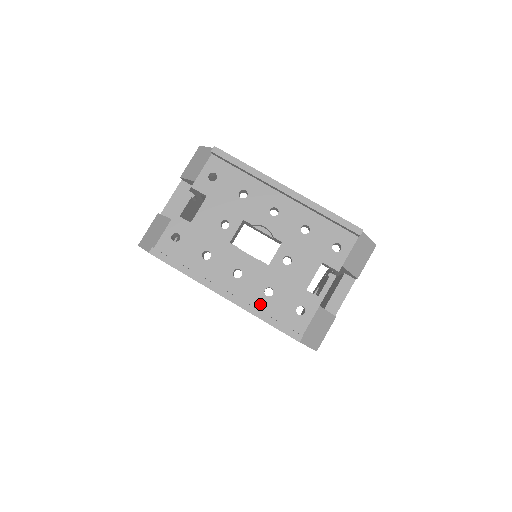
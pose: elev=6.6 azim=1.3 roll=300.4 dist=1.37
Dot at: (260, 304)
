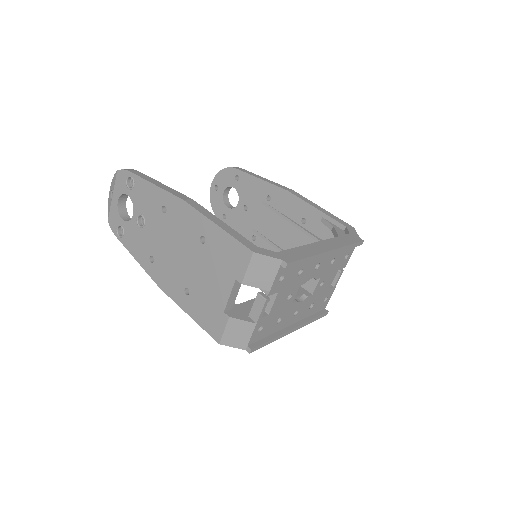
Dot at: (307, 315)
